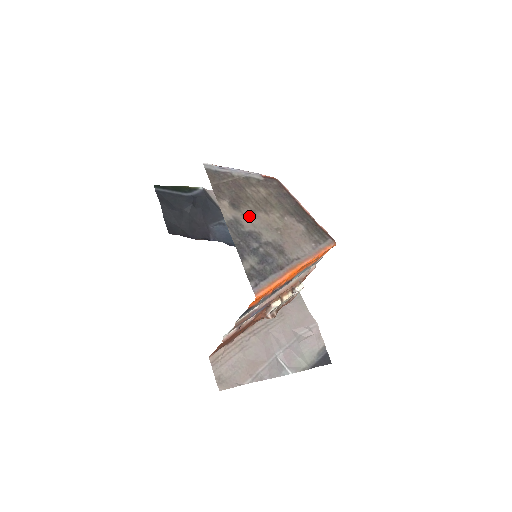
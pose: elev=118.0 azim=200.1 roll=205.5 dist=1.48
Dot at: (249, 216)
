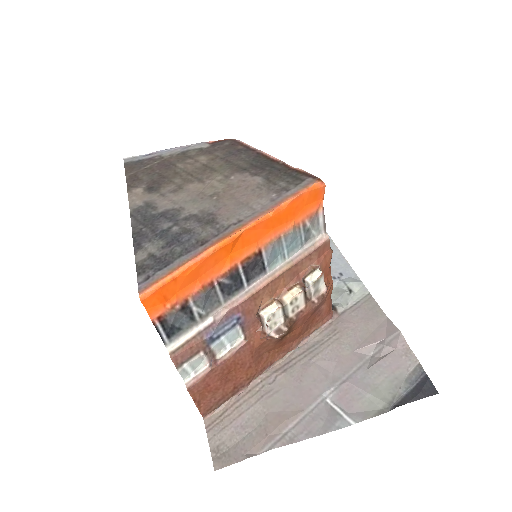
Dot at: (170, 193)
